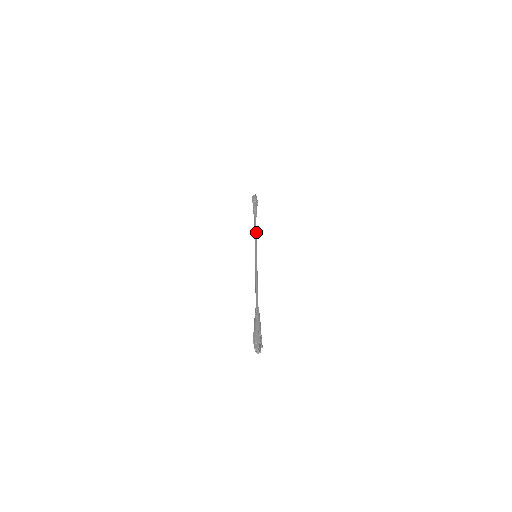
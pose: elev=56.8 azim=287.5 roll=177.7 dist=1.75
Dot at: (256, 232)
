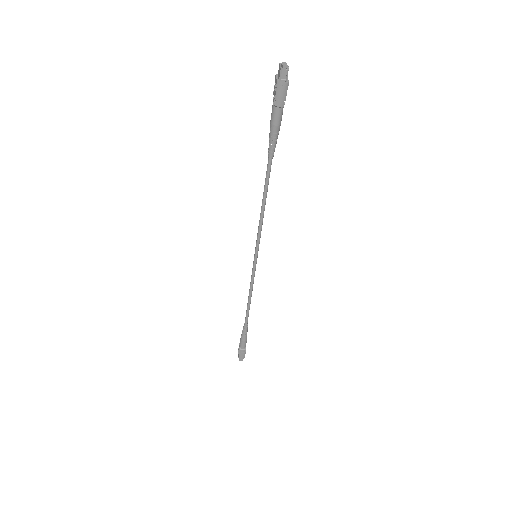
Dot at: occluded
